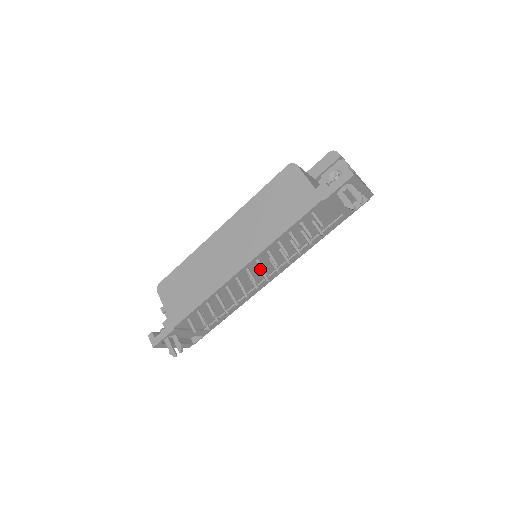
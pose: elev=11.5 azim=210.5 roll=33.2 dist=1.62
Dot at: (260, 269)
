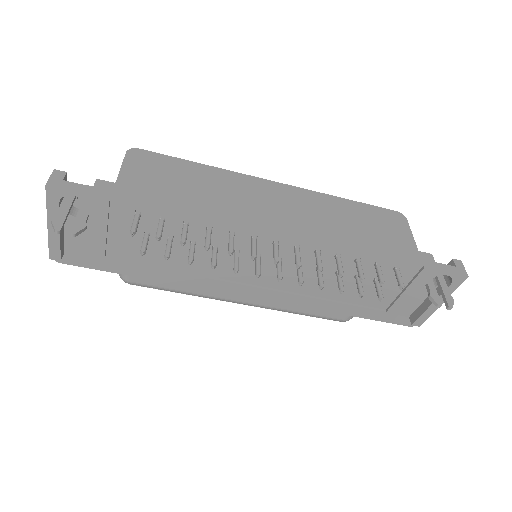
Dot at: (280, 261)
